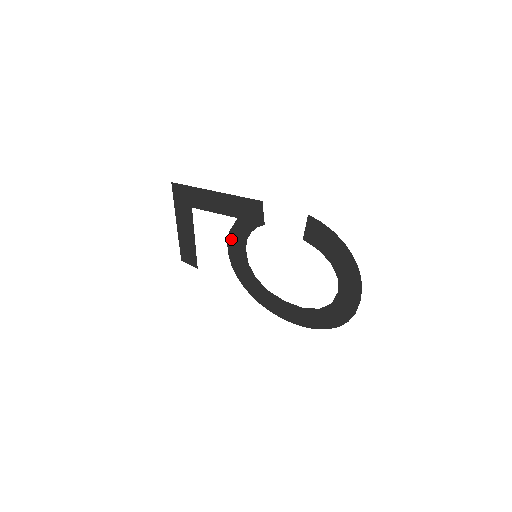
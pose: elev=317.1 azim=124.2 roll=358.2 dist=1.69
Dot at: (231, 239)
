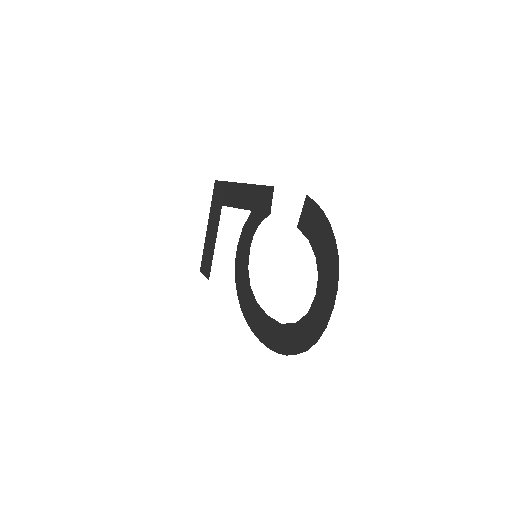
Dot at: (242, 238)
